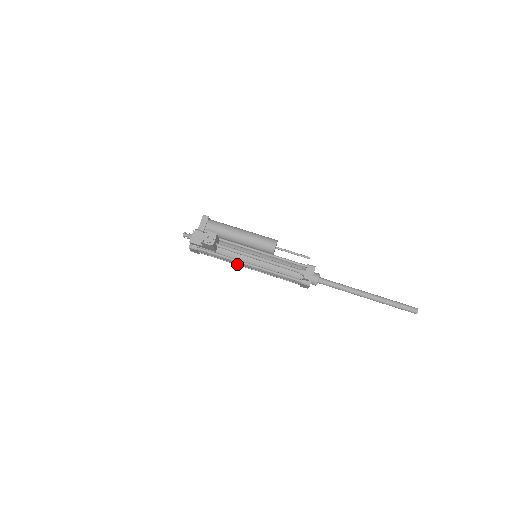
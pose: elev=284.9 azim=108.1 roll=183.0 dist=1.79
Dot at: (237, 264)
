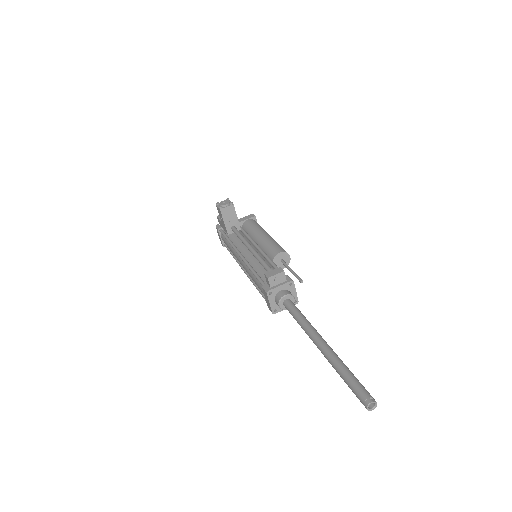
Dot at: (239, 263)
